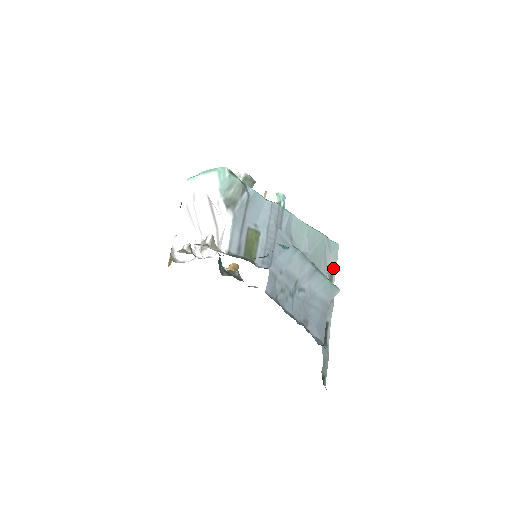
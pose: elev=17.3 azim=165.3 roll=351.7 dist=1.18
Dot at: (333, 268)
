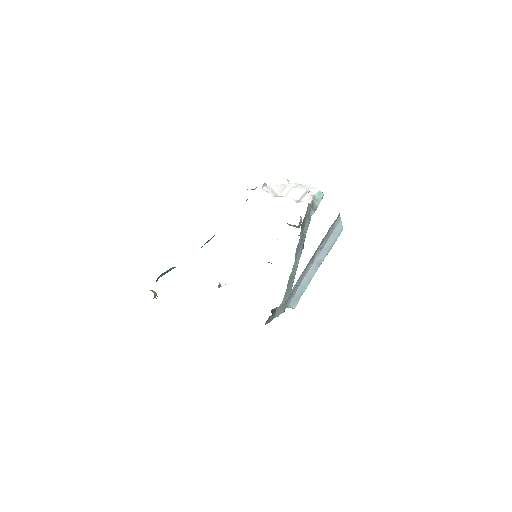
Dot at: (281, 311)
